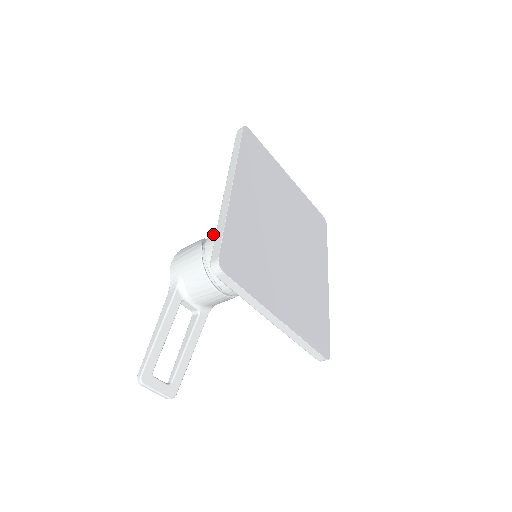
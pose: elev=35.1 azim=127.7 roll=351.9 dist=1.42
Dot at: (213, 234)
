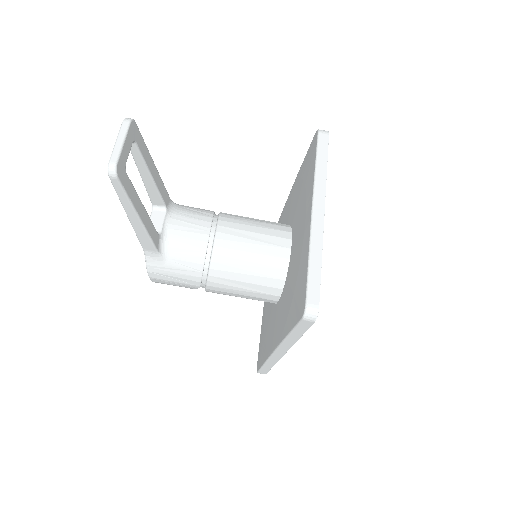
Dot at: occluded
